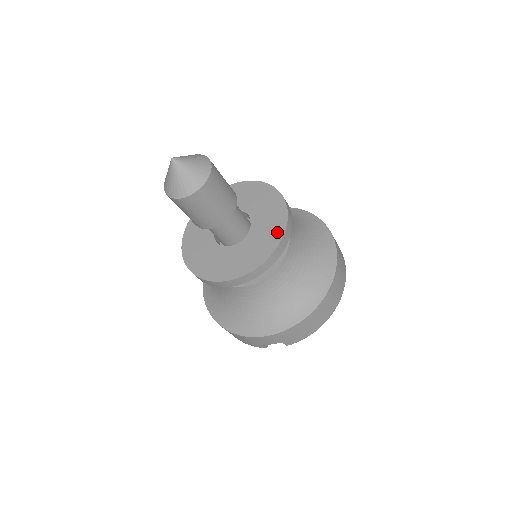
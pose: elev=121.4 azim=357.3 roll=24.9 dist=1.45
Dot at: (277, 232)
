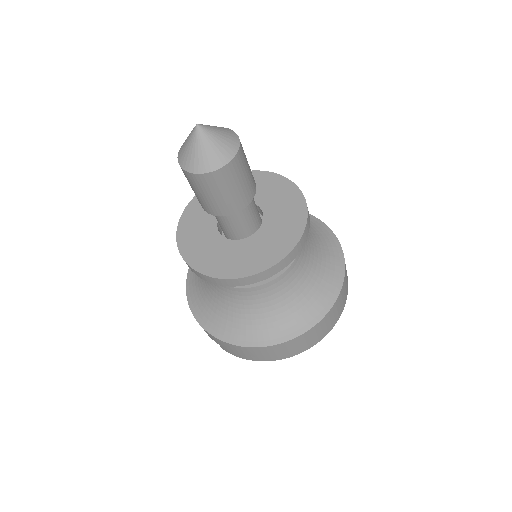
Dot at: (265, 261)
